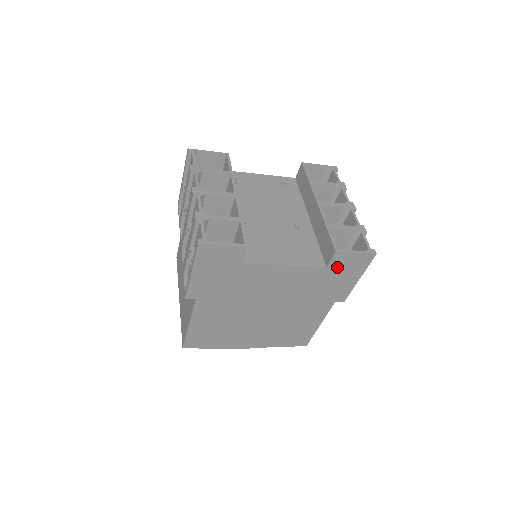
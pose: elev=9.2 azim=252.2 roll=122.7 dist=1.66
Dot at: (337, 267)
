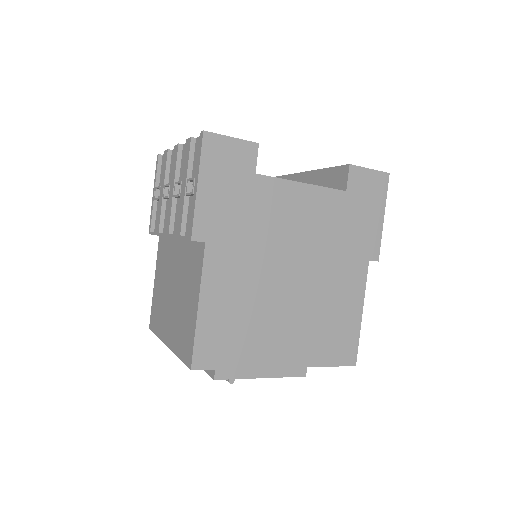
Dot at: (357, 193)
